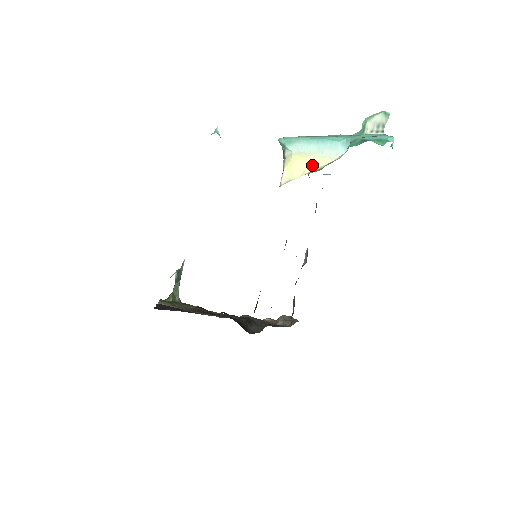
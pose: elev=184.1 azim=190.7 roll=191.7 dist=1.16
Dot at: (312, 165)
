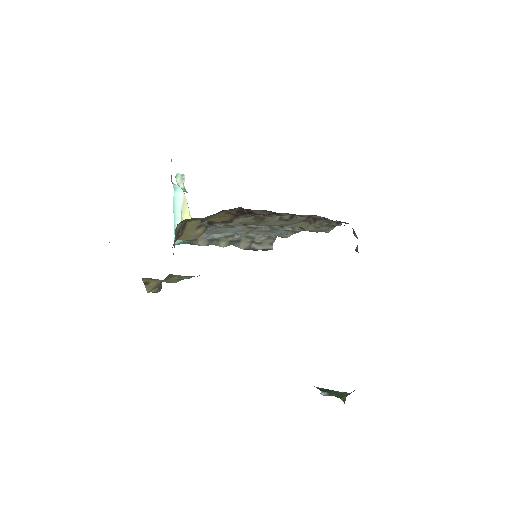
Dot at: (186, 211)
